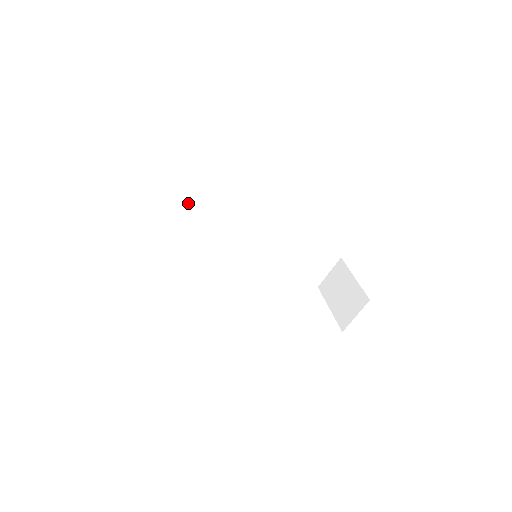
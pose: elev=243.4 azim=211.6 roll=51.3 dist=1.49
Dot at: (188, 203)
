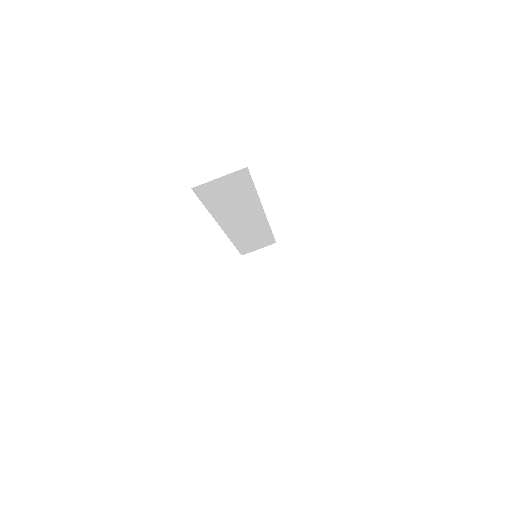
Dot at: (237, 193)
